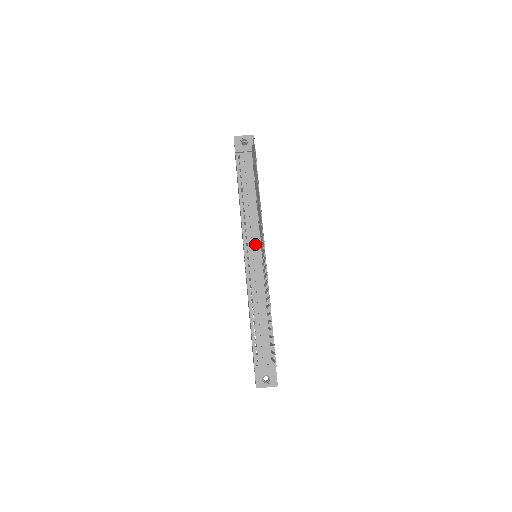
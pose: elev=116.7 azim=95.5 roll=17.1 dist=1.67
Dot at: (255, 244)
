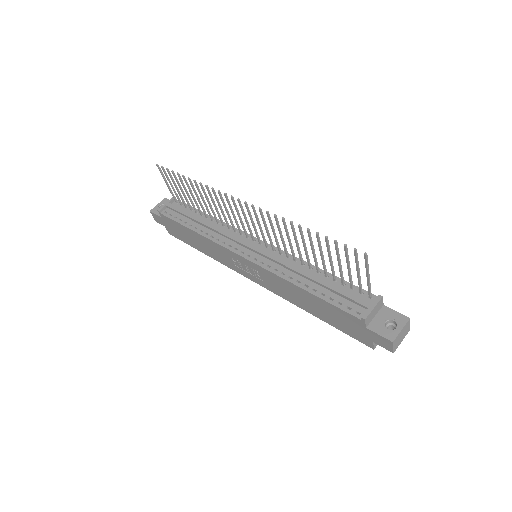
Dot at: (242, 241)
